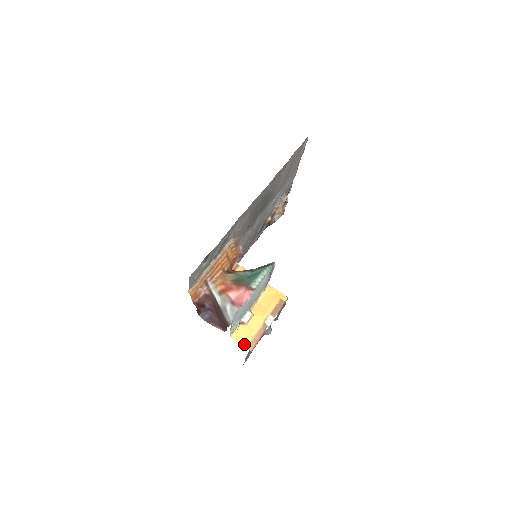
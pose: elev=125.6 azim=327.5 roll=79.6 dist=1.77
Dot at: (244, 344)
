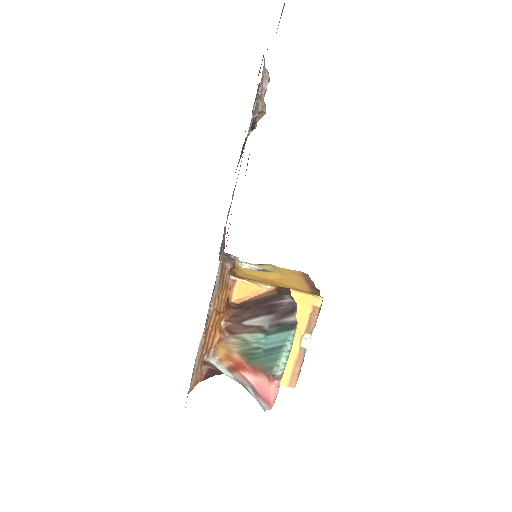
Dot at: (283, 384)
